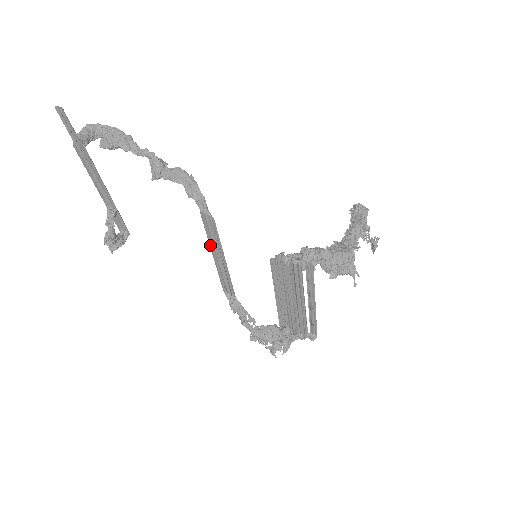
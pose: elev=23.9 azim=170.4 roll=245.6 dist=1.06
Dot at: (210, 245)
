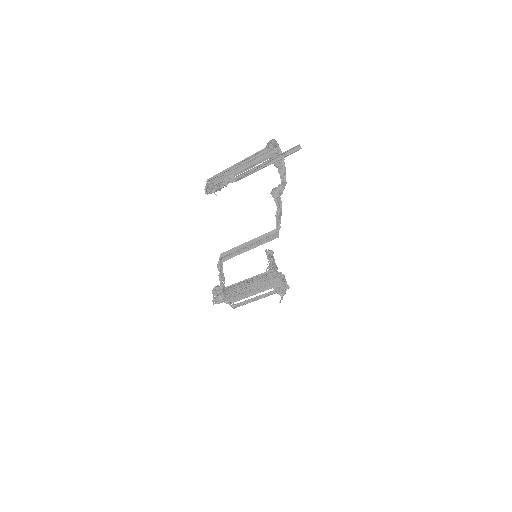
Dot at: (254, 239)
